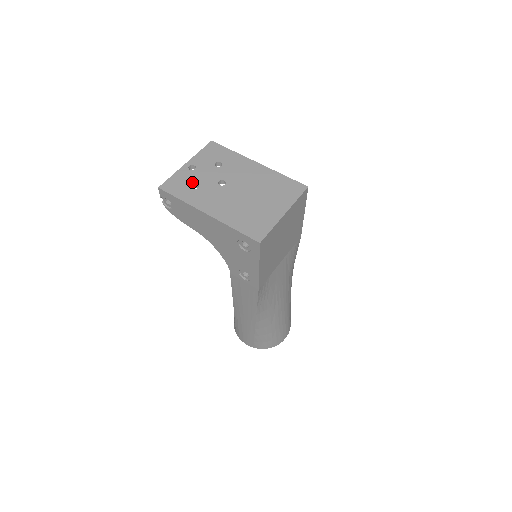
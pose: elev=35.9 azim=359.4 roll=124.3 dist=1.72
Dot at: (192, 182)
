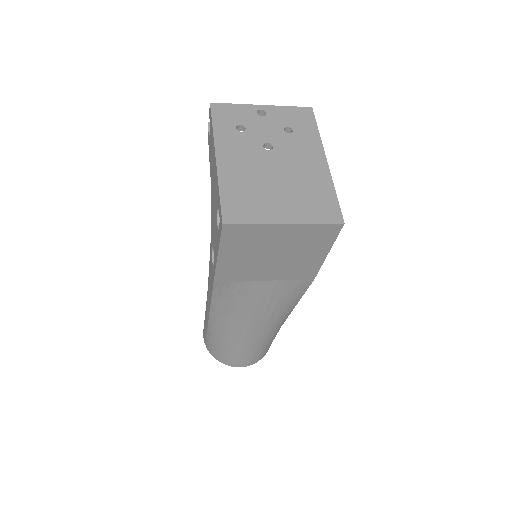
Dot at: (244, 123)
